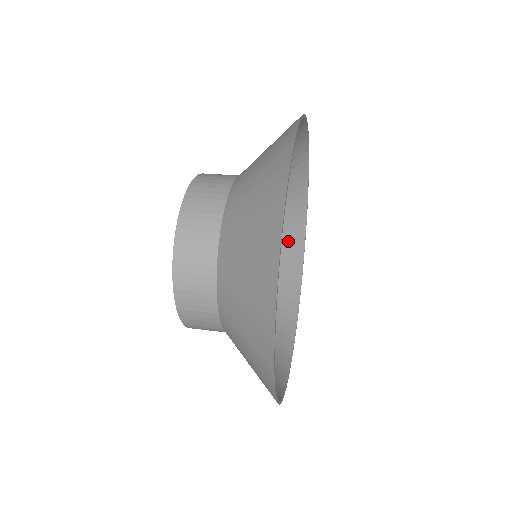
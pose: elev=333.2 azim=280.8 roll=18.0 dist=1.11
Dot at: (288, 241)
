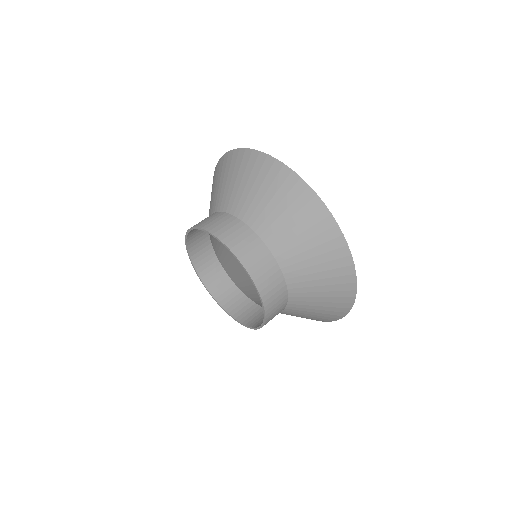
Dot at: (252, 283)
